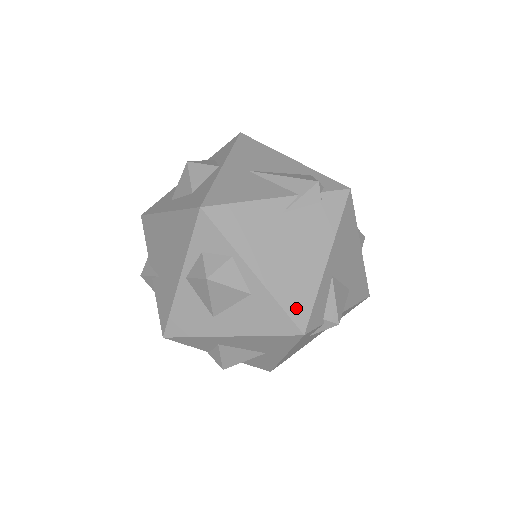
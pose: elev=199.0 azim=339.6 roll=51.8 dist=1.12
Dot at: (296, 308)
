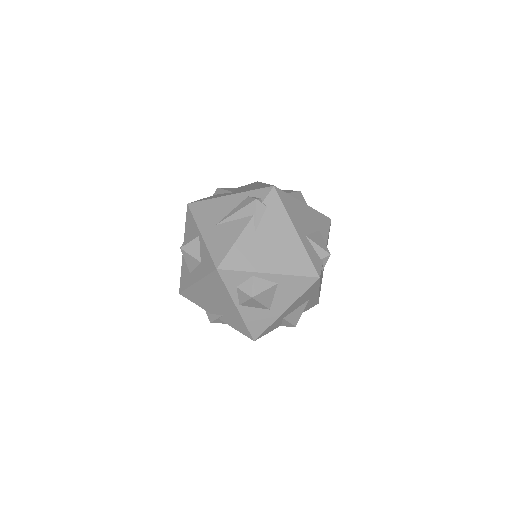
Dot at: (304, 269)
